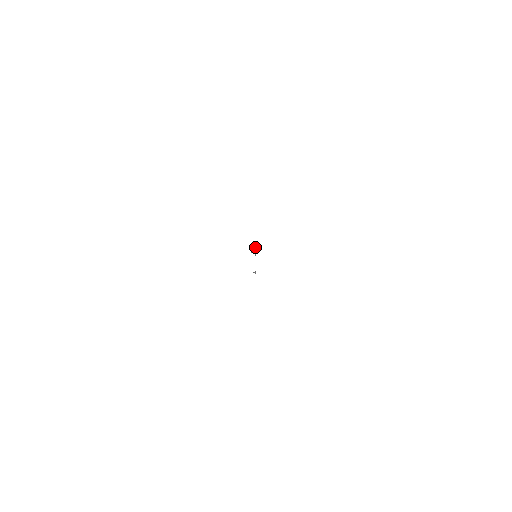
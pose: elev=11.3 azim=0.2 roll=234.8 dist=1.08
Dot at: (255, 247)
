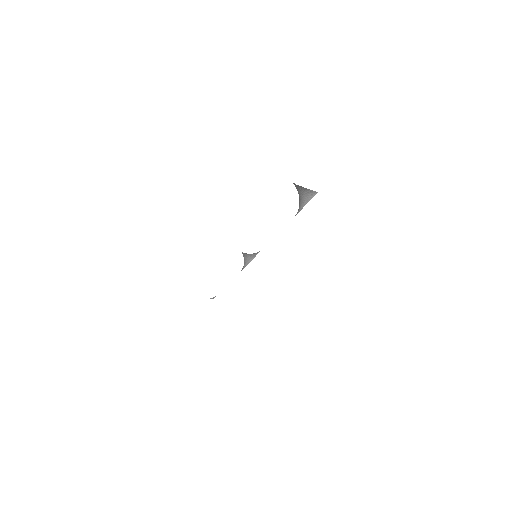
Dot at: occluded
